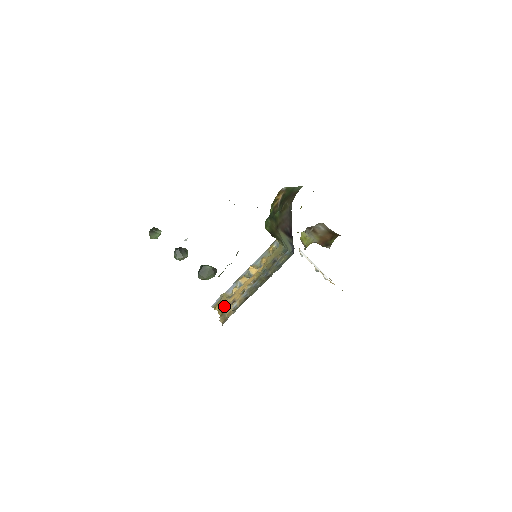
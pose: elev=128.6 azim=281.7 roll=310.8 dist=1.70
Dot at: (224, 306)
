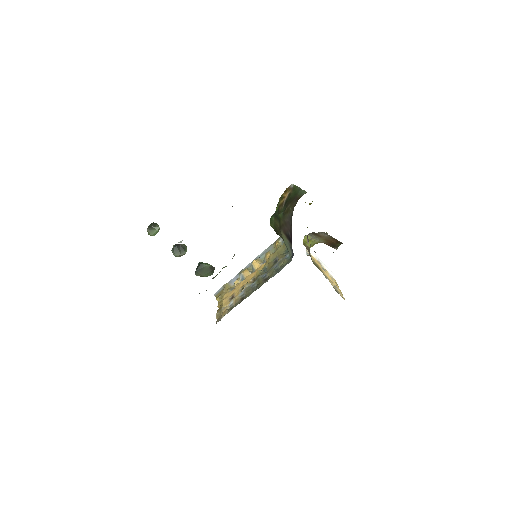
Dot at: (223, 300)
